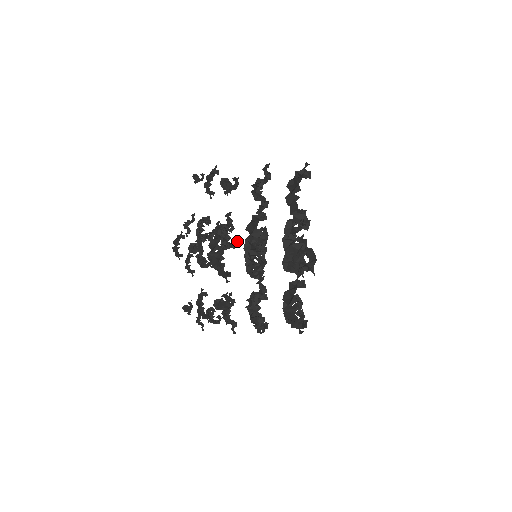
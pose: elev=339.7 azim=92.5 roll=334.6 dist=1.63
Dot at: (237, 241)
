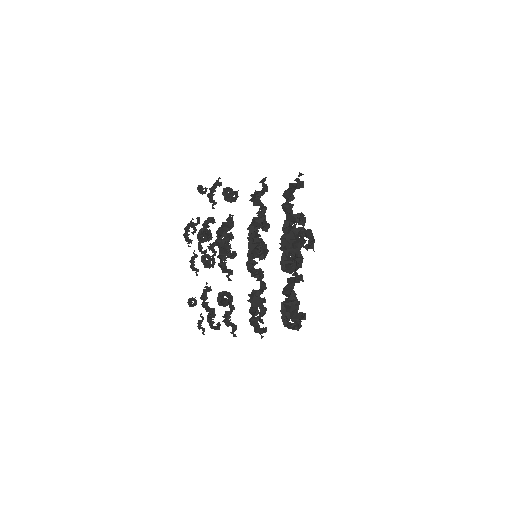
Dot at: (236, 253)
